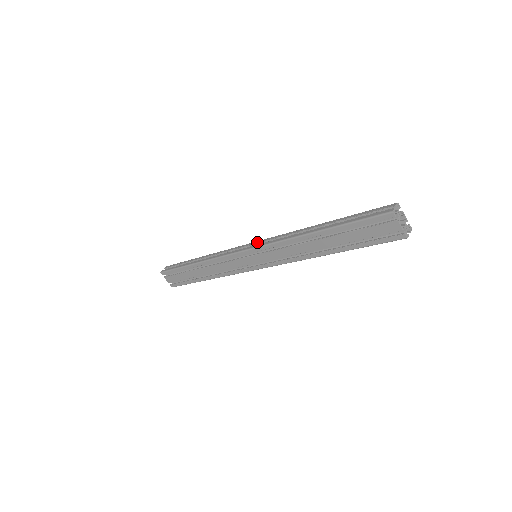
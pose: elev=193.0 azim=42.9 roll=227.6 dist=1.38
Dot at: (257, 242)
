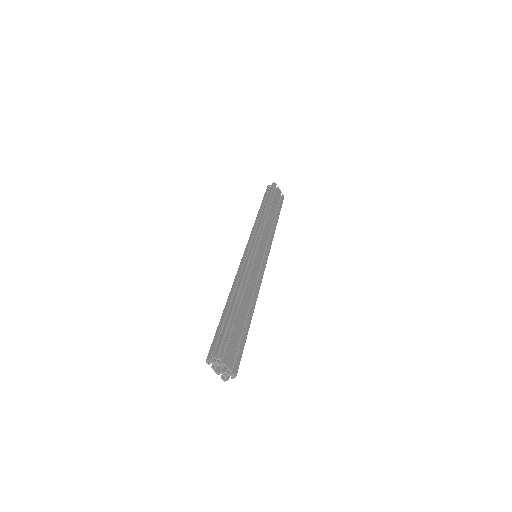
Dot at: (249, 251)
